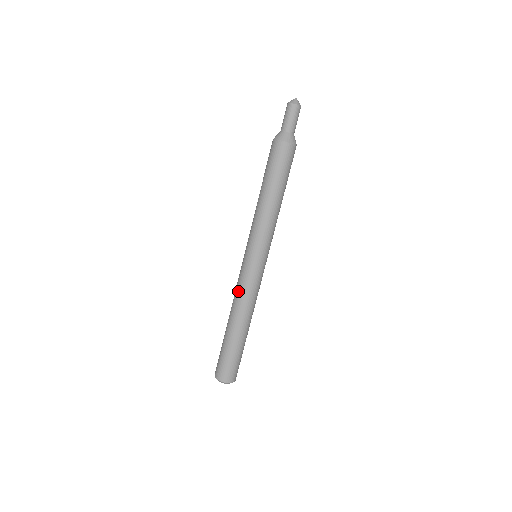
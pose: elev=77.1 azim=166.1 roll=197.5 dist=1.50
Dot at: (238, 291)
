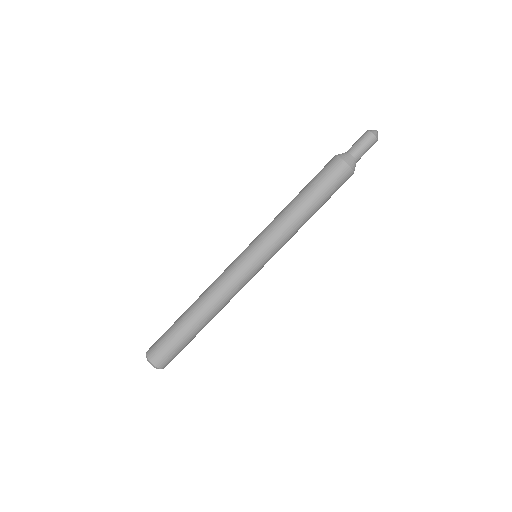
Dot at: (222, 283)
